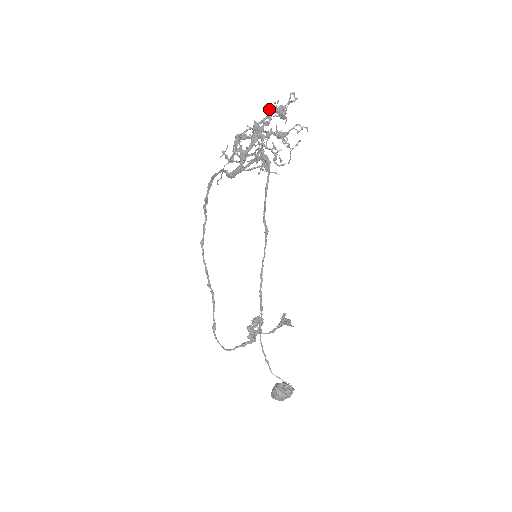
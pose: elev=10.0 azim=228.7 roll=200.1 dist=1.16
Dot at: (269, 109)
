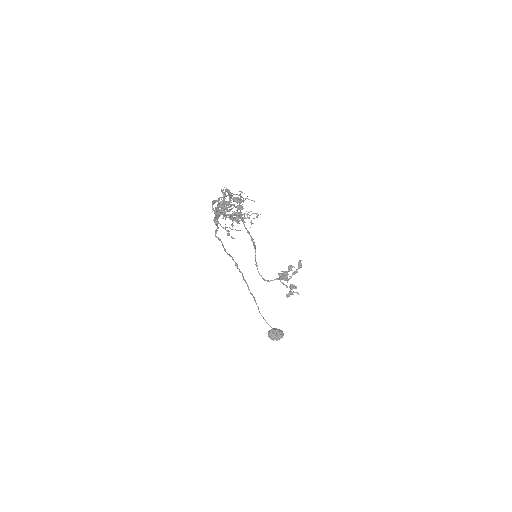
Dot at: (219, 204)
